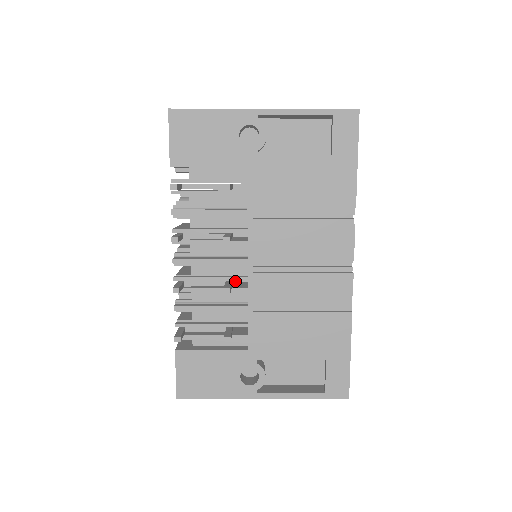
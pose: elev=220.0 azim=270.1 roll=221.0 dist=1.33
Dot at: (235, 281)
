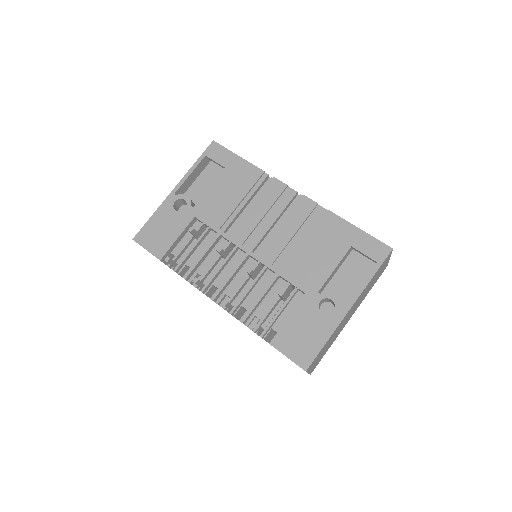
Dot at: occluded
